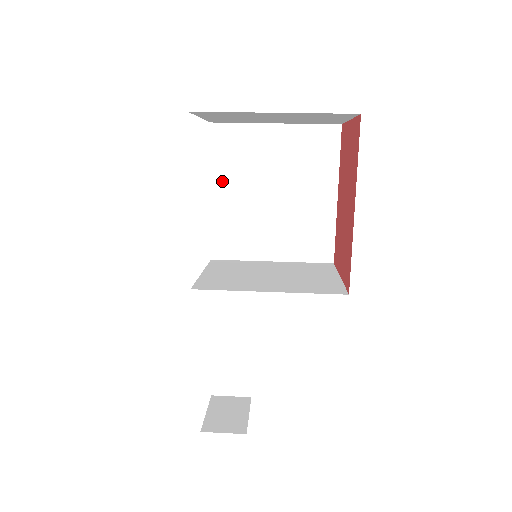
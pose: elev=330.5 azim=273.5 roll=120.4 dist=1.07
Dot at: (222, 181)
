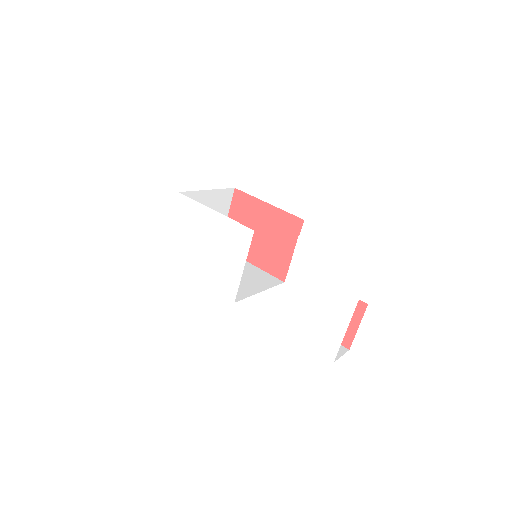
Dot at: occluded
